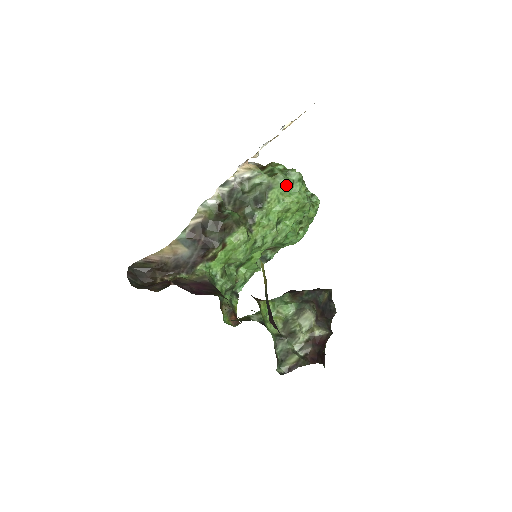
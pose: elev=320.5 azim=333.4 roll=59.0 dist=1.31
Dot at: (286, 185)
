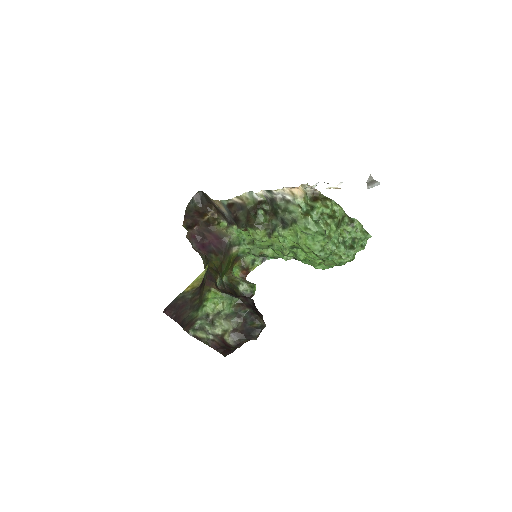
Dot at: (306, 230)
